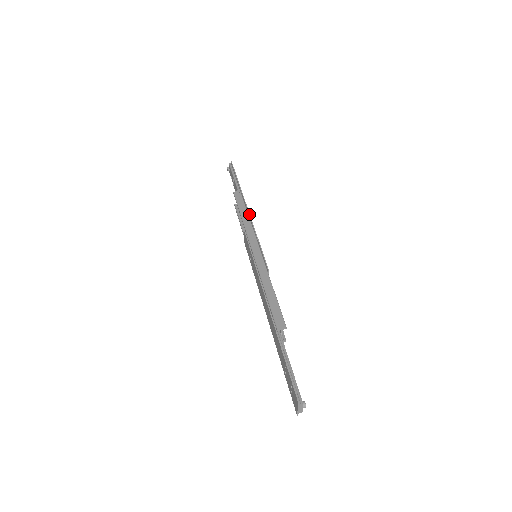
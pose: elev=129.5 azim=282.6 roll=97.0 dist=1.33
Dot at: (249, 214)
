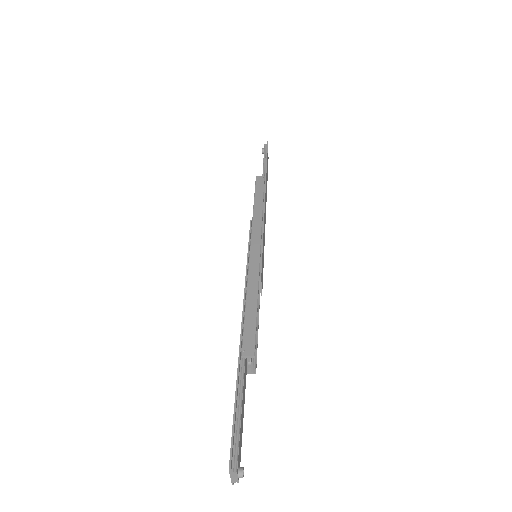
Dot at: (264, 204)
